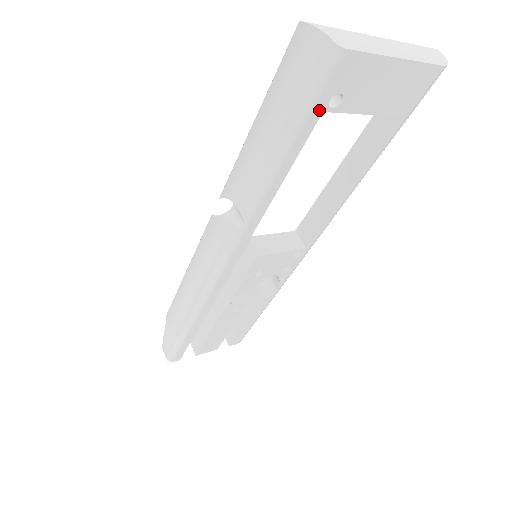
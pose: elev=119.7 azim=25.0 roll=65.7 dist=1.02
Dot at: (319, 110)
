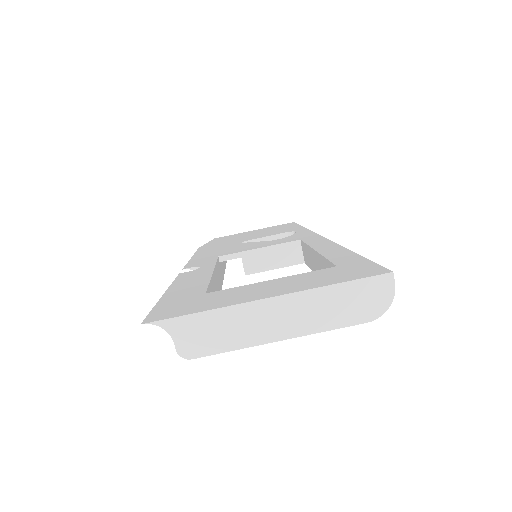
Dot at: occluded
